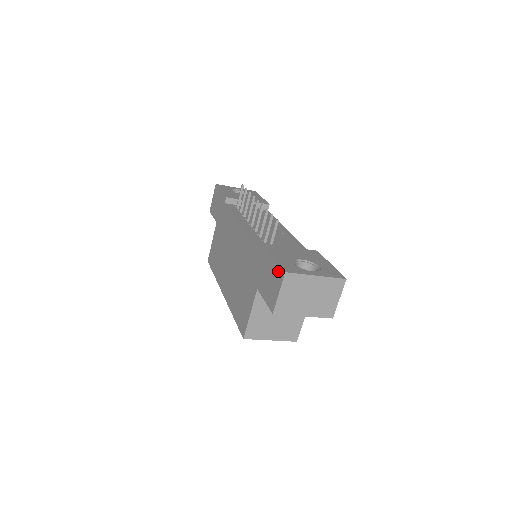
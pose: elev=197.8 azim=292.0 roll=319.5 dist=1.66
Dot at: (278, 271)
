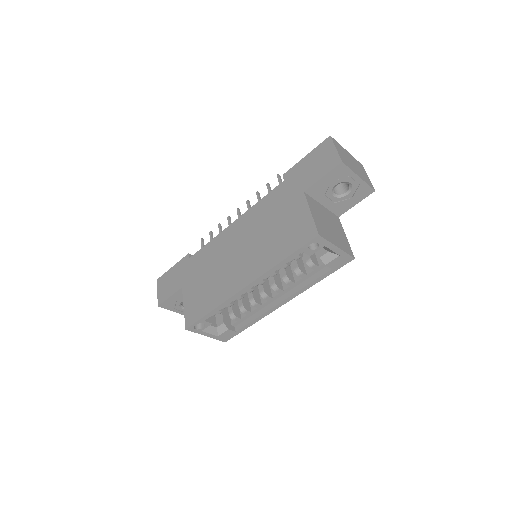
Dot at: (321, 147)
